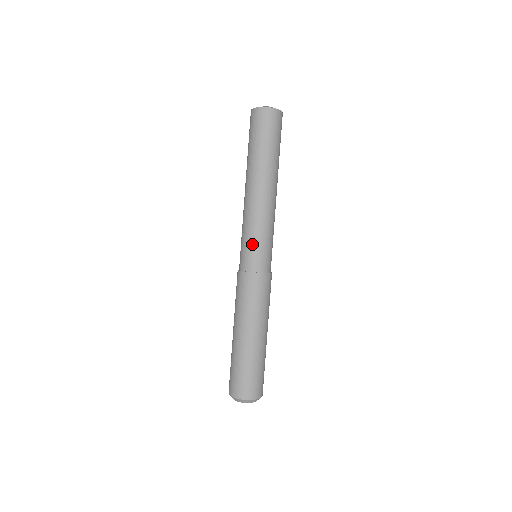
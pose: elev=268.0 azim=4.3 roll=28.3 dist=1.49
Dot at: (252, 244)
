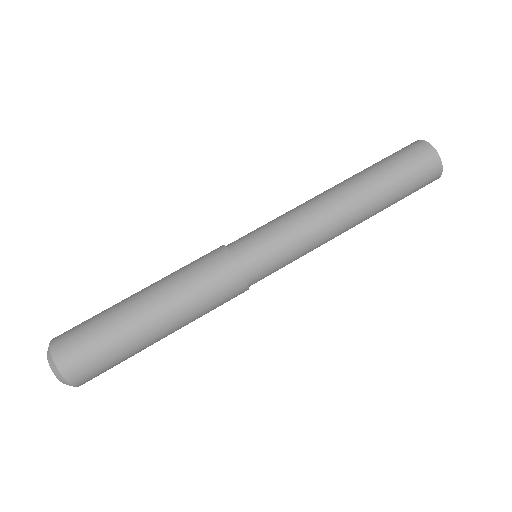
Dot at: (265, 231)
